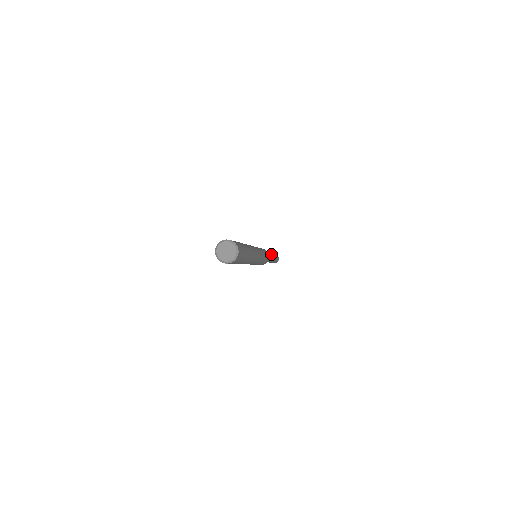
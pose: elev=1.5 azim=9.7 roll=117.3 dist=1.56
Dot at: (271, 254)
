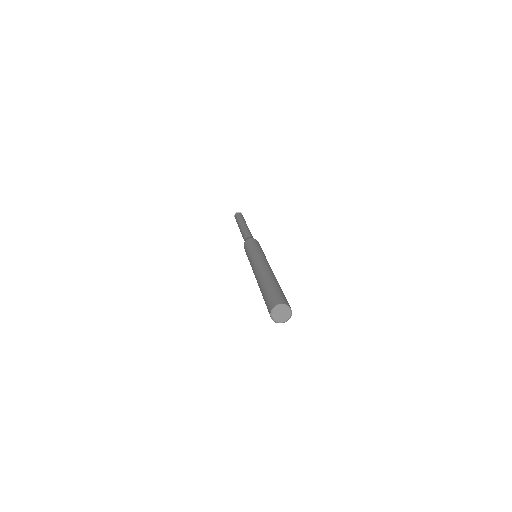
Dot at: (244, 225)
